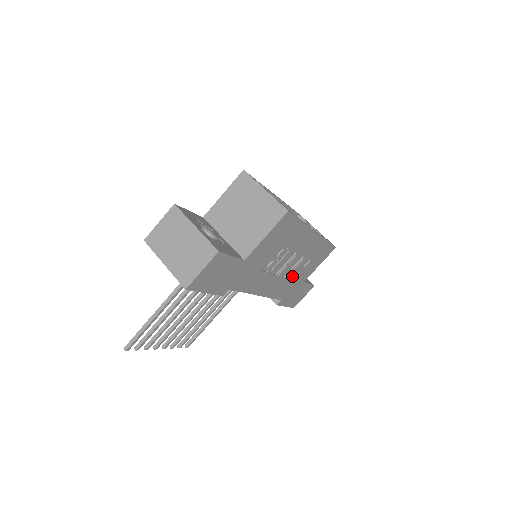
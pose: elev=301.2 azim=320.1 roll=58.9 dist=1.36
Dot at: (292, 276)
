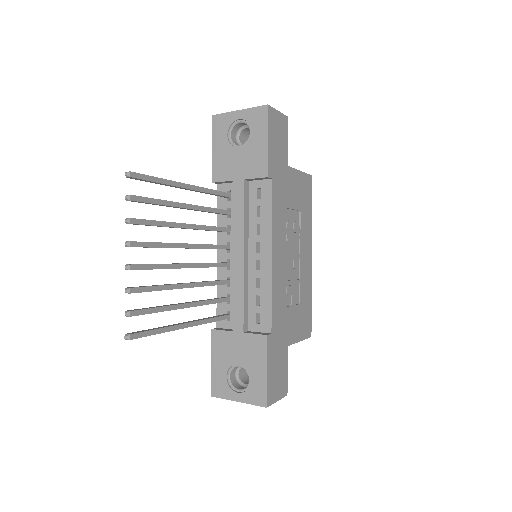
Dot at: (286, 302)
